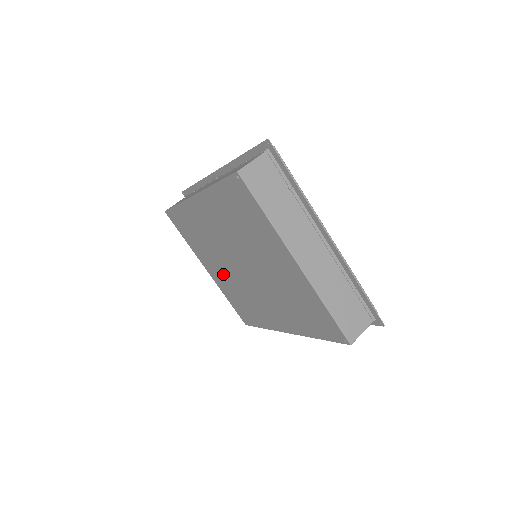
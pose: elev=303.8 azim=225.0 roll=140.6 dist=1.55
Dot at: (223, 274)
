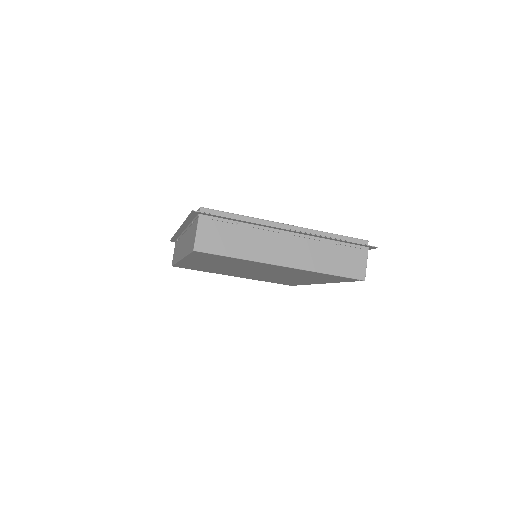
Dot at: occluded
